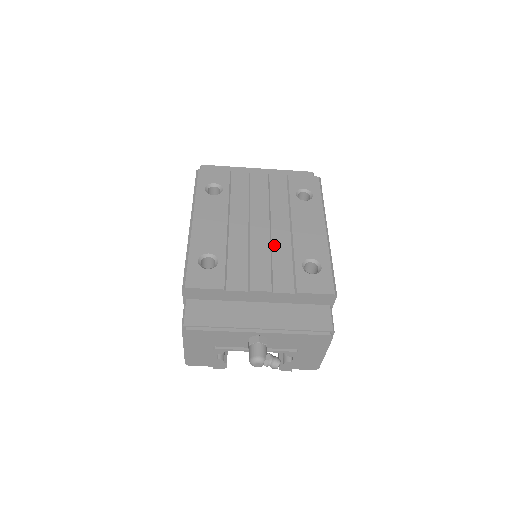
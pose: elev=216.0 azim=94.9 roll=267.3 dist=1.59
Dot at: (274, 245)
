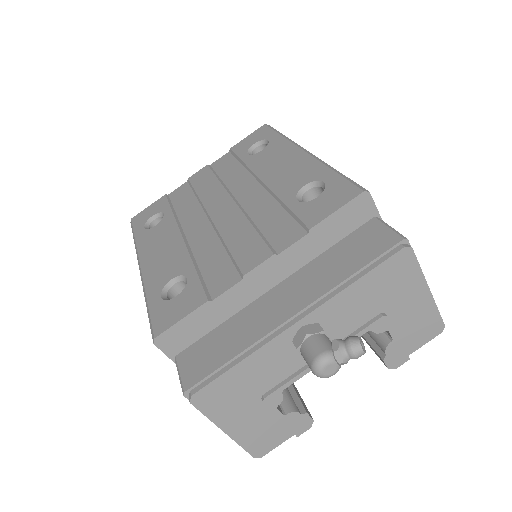
Dot at: (249, 211)
